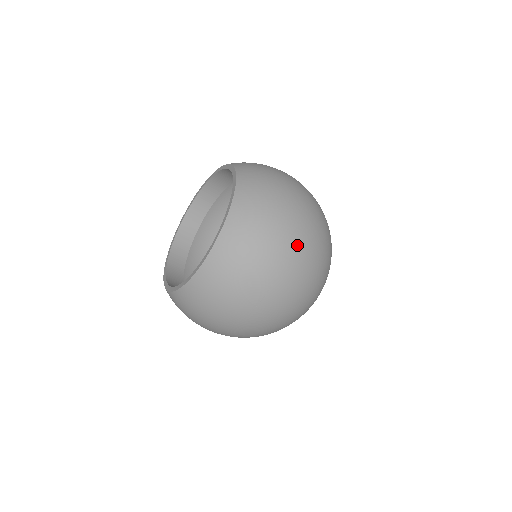
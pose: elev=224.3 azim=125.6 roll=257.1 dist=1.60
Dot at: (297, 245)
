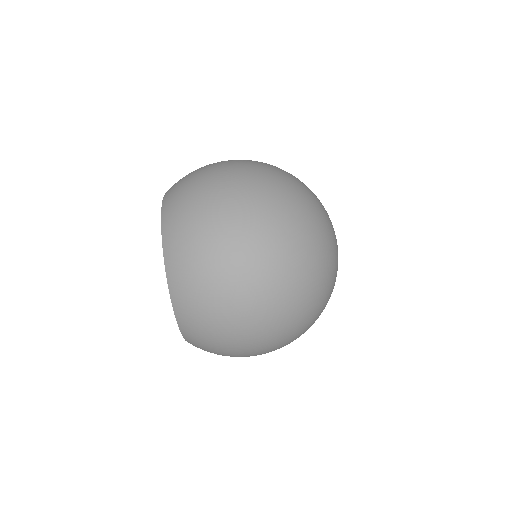
Dot at: occluded
